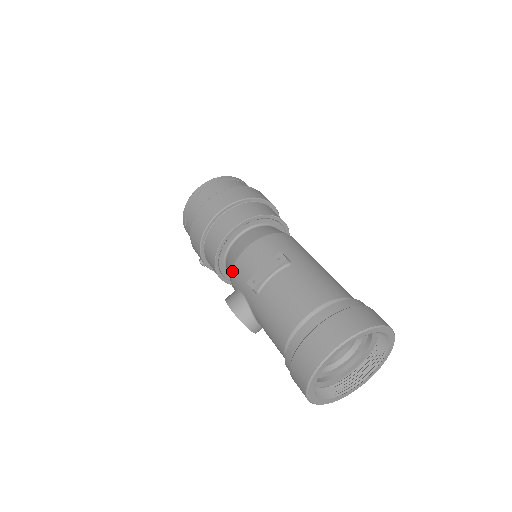
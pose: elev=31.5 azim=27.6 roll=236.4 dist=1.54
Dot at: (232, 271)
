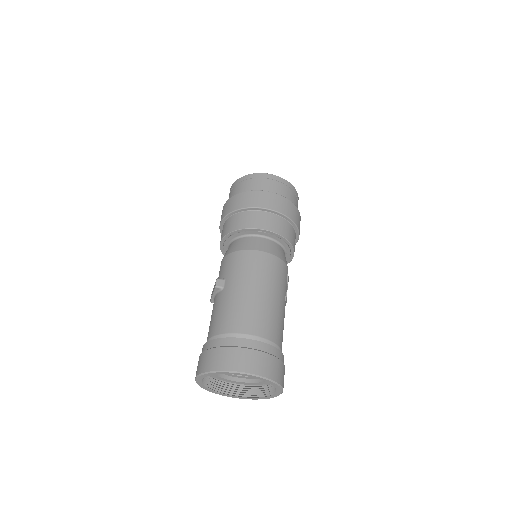
Dot at: occluded
